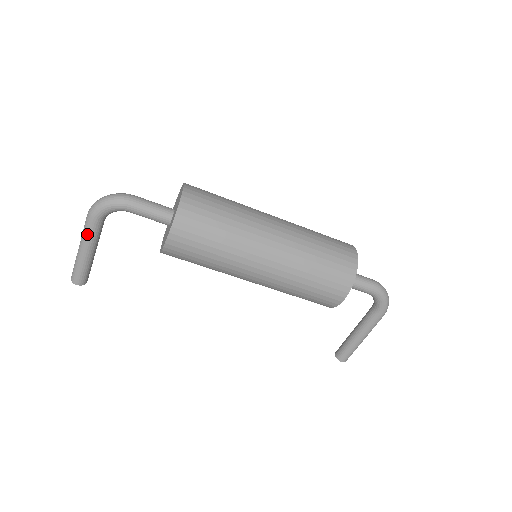
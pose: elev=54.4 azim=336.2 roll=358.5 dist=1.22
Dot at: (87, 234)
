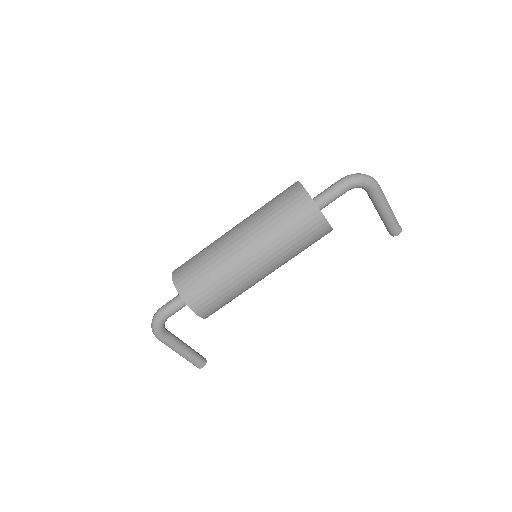
Dot at: (170, 346)
